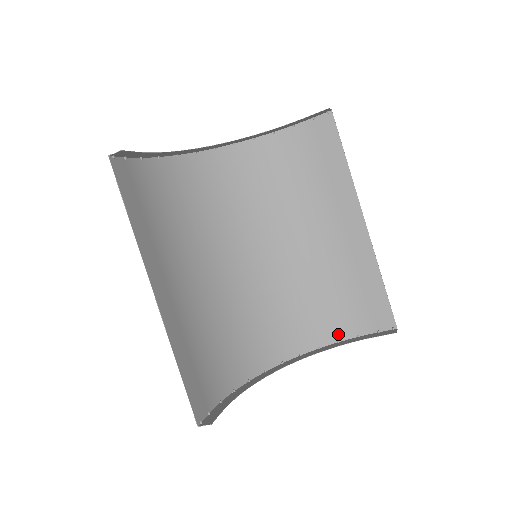
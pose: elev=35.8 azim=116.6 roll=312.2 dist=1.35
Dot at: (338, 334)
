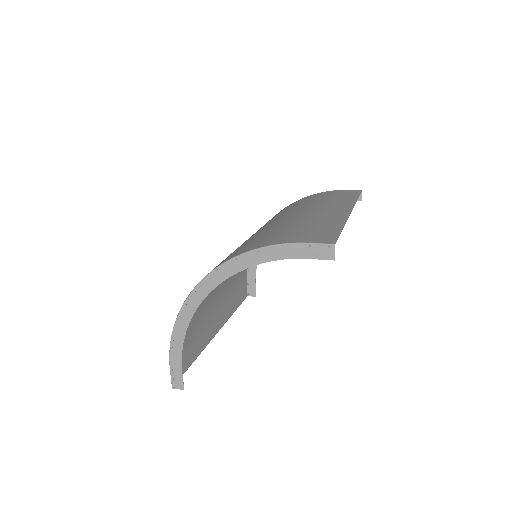
Dot at: occluded
